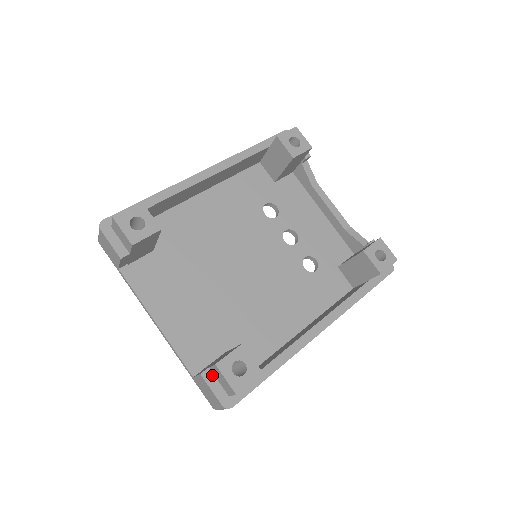
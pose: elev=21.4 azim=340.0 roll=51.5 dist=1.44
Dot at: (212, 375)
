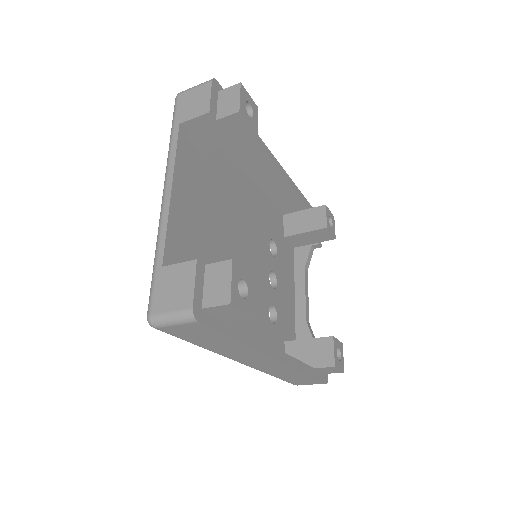
Dot at: (203, 274)
